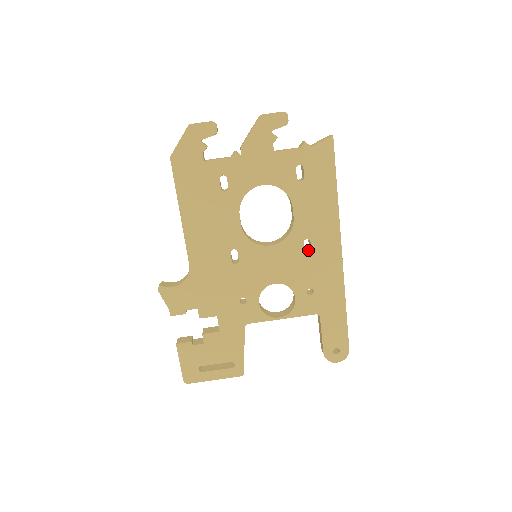
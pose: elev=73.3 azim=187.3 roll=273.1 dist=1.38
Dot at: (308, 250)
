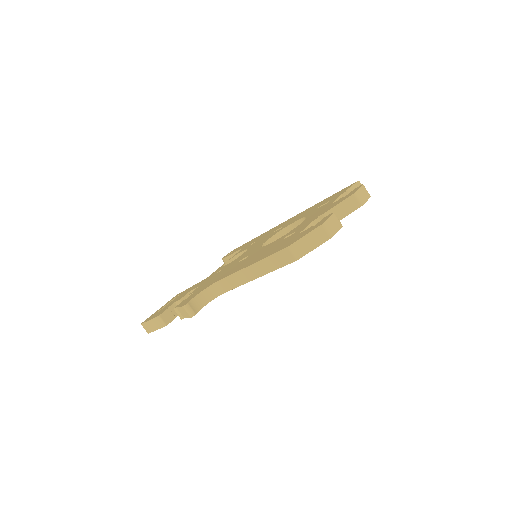
Dot at: occluded
